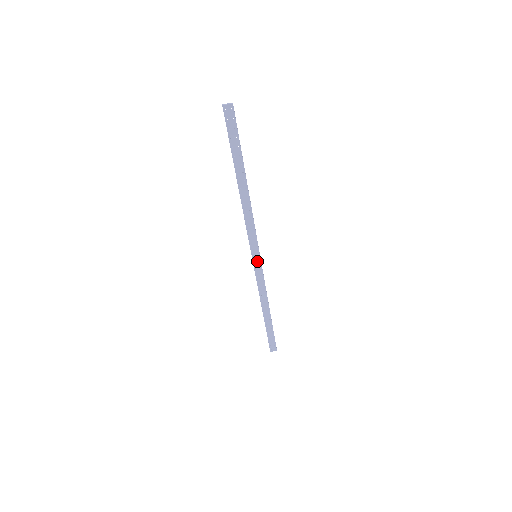
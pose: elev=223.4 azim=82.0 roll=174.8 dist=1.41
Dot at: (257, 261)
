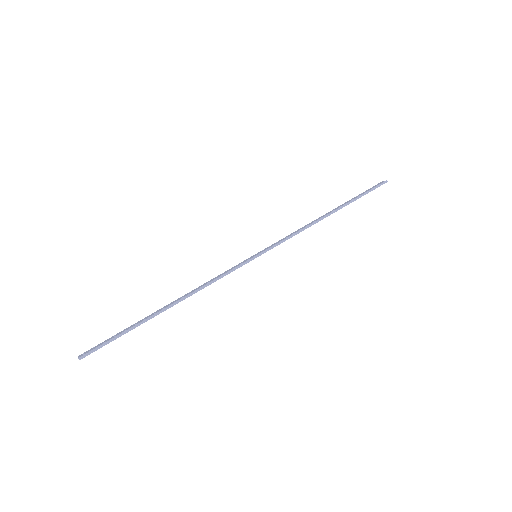
Dot at: (262, 253)
